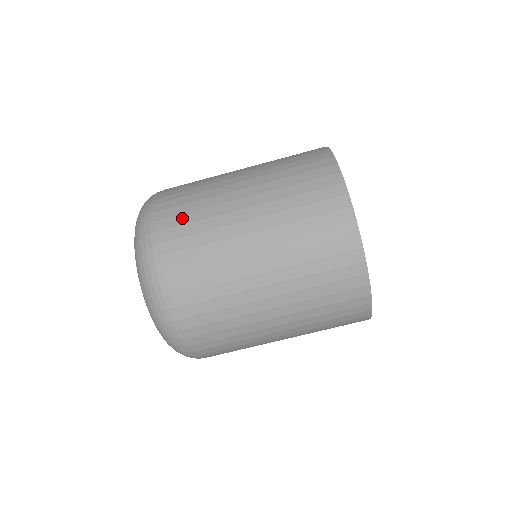
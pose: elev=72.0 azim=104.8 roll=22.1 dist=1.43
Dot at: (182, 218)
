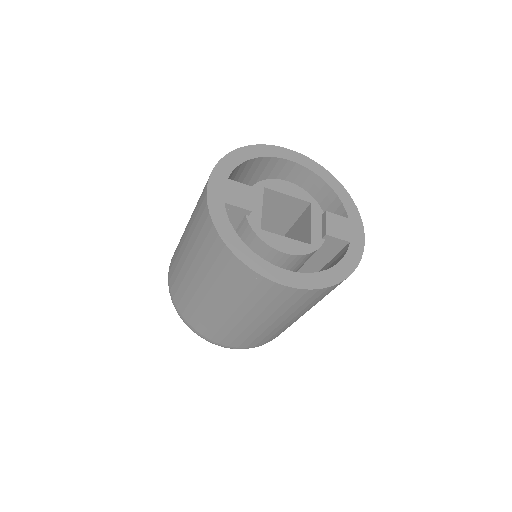
Dot at: (173, 276)
